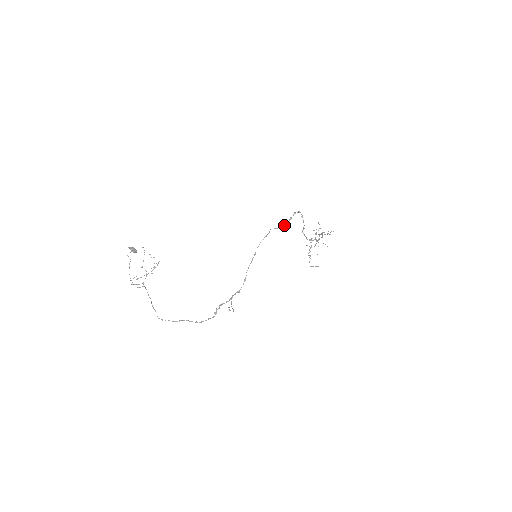
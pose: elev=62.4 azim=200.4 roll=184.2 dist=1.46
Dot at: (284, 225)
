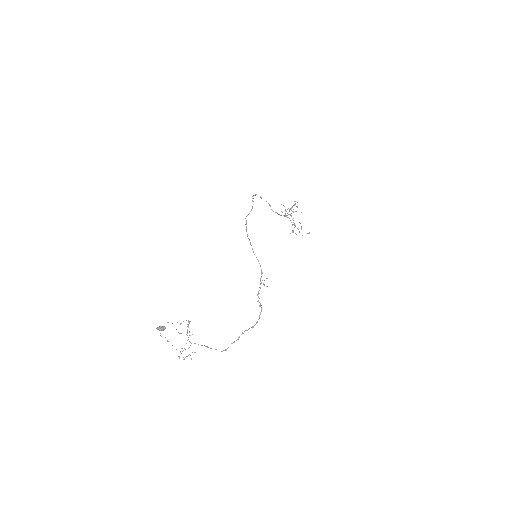
Dot at: (252, 208)
